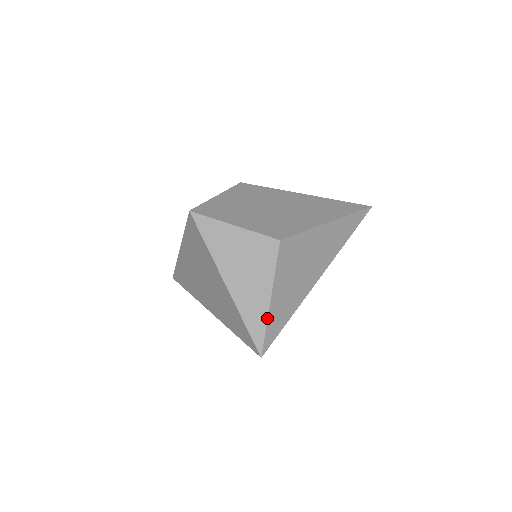
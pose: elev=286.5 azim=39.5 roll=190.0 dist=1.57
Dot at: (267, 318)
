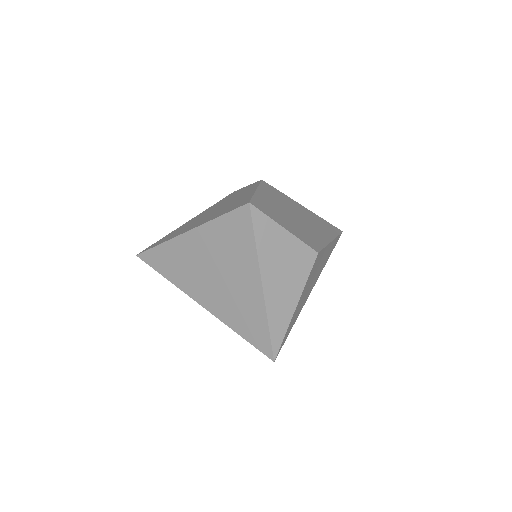
Dot at: (289, 324)
